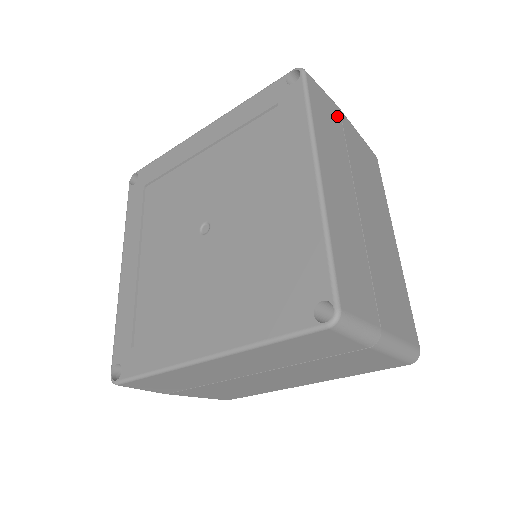
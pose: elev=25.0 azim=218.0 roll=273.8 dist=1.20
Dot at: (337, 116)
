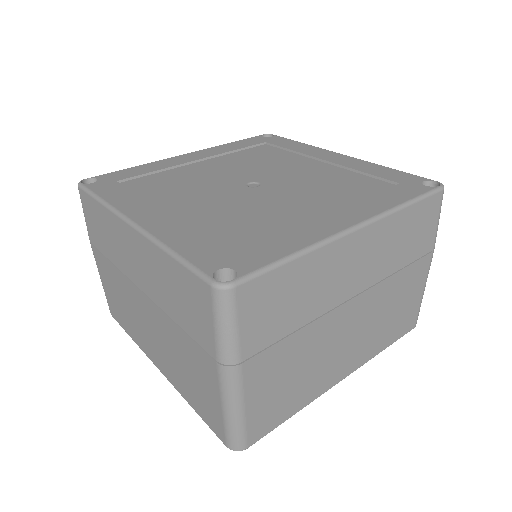
Dot at: occluded
